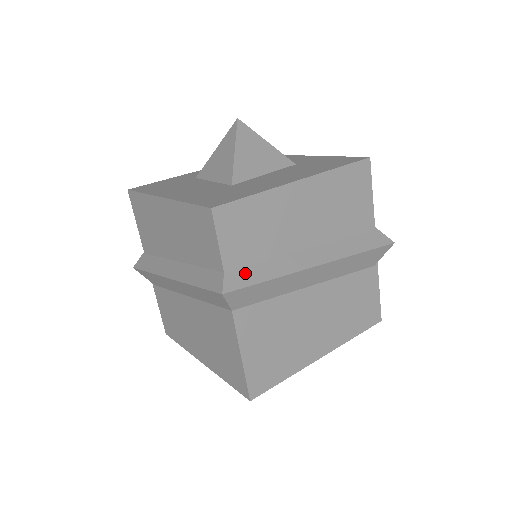
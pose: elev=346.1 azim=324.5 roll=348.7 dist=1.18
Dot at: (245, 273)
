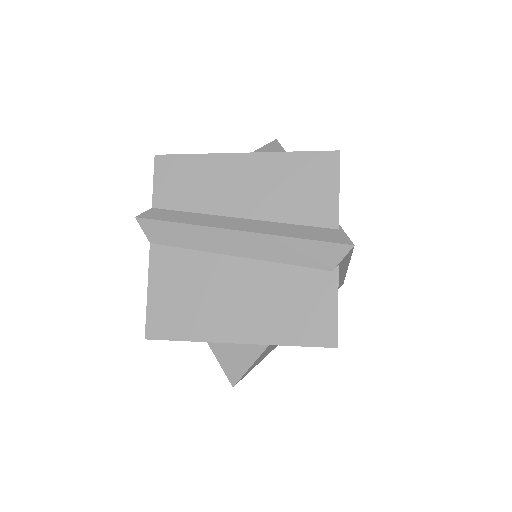
Dot at: (167, 213)
